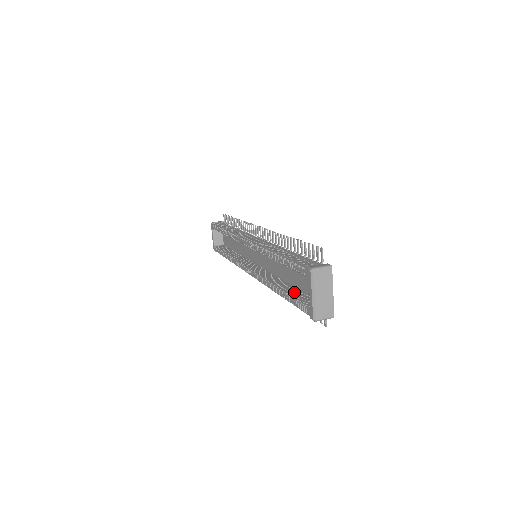
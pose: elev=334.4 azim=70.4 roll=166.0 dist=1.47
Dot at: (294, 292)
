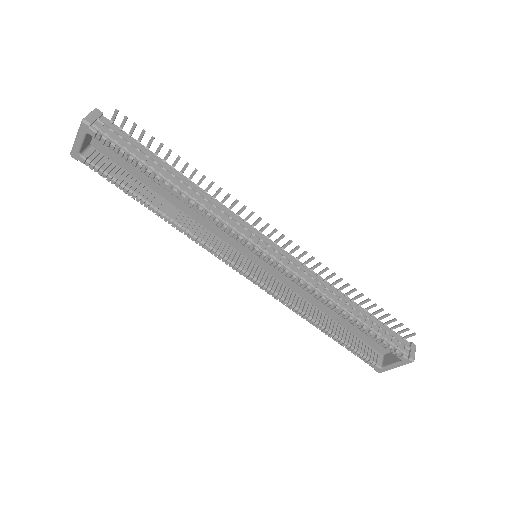
Dot at: (344, 334)
